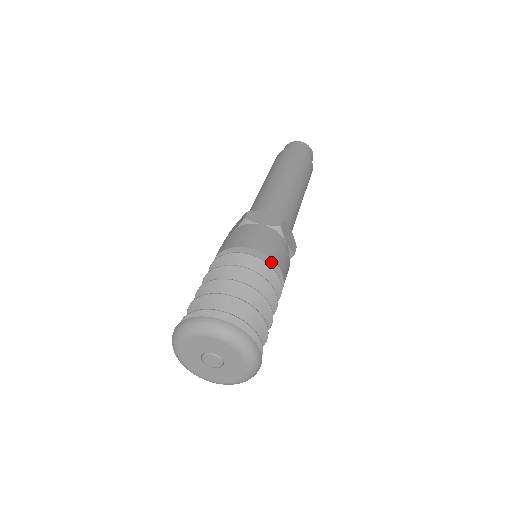
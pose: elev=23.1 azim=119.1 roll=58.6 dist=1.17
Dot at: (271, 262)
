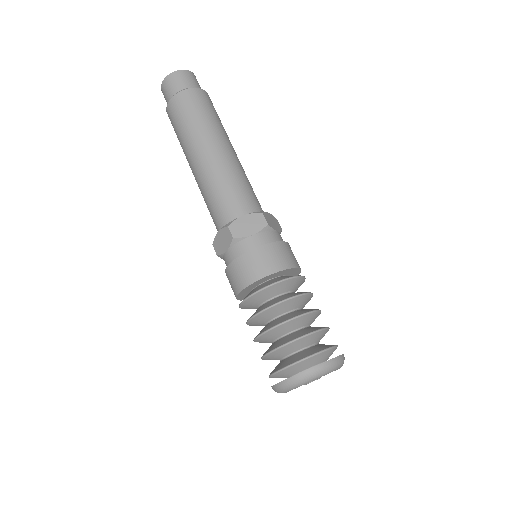
Dot at: (260, 280)
